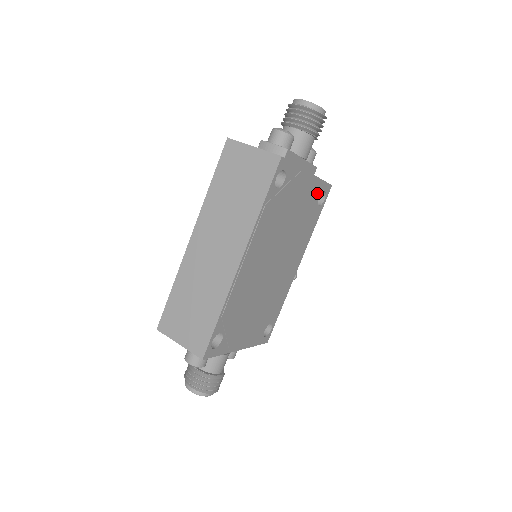
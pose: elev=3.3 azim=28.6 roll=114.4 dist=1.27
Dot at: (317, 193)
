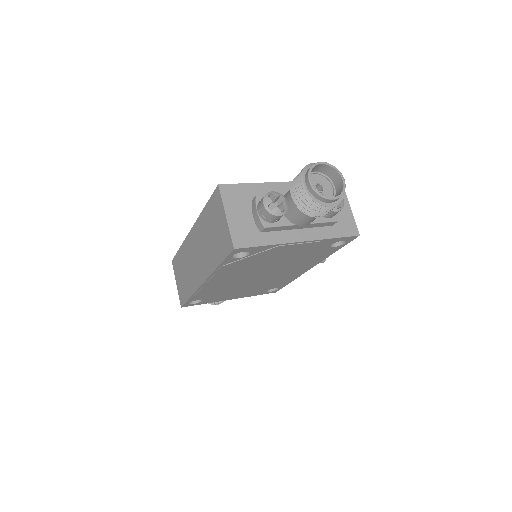
Dot at: (326, 244)
